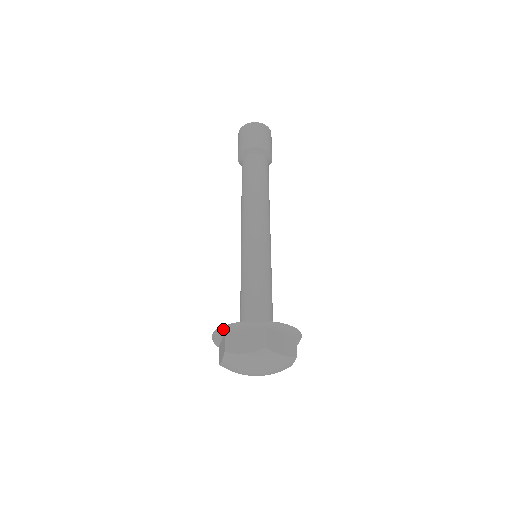
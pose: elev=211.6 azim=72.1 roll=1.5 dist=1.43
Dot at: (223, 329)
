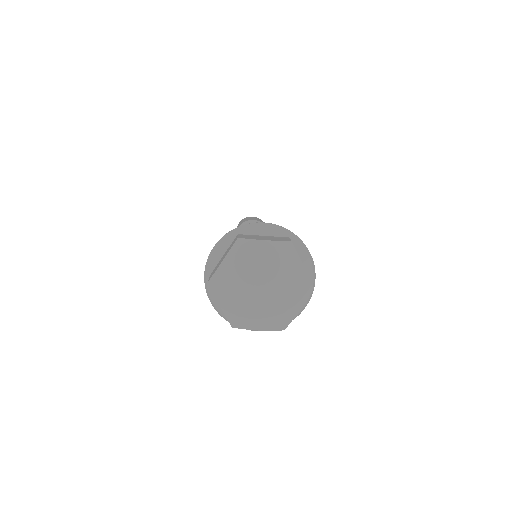
Dot at: (205, 273)
